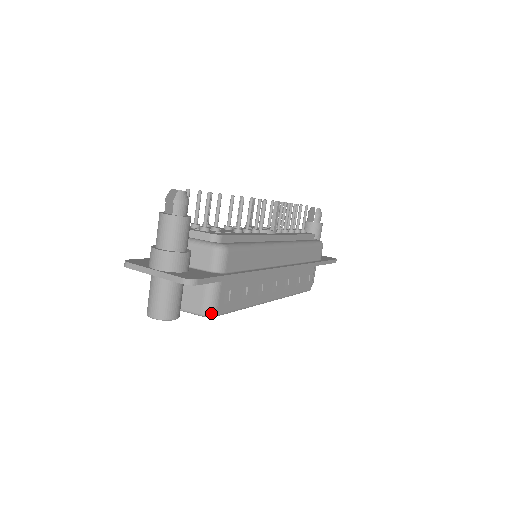
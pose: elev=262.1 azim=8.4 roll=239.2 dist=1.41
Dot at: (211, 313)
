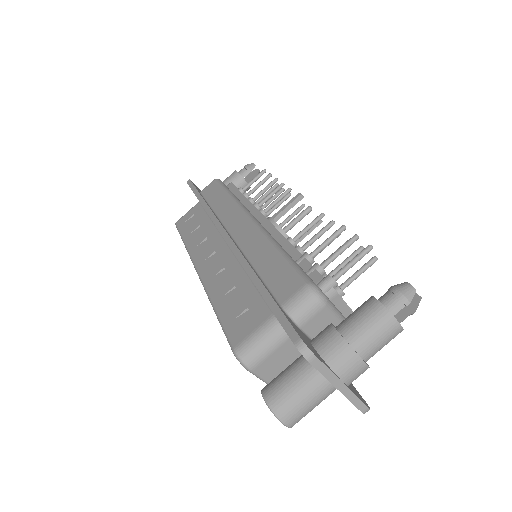
Dot at: occluded
